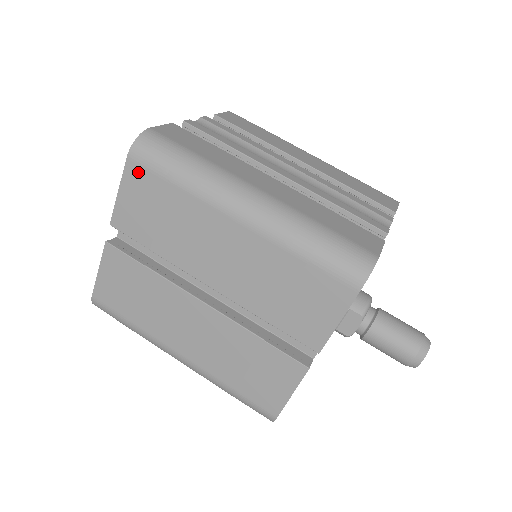
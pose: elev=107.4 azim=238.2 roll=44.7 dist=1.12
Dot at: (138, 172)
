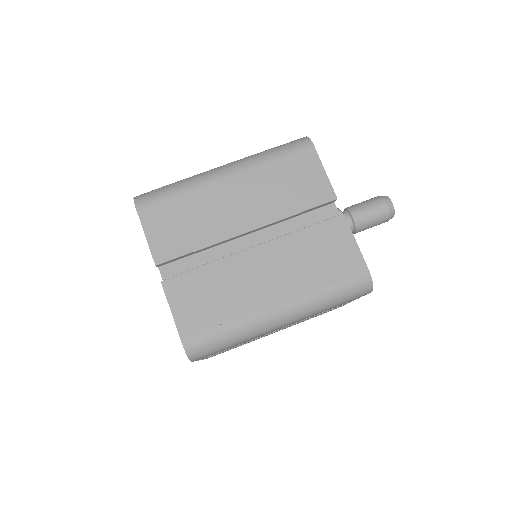
Dot at: (150, 211)
